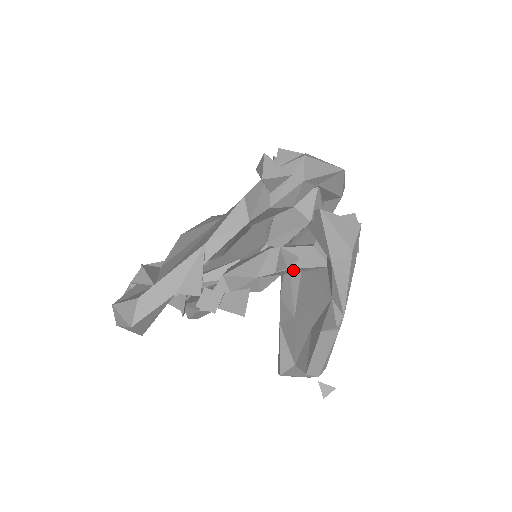
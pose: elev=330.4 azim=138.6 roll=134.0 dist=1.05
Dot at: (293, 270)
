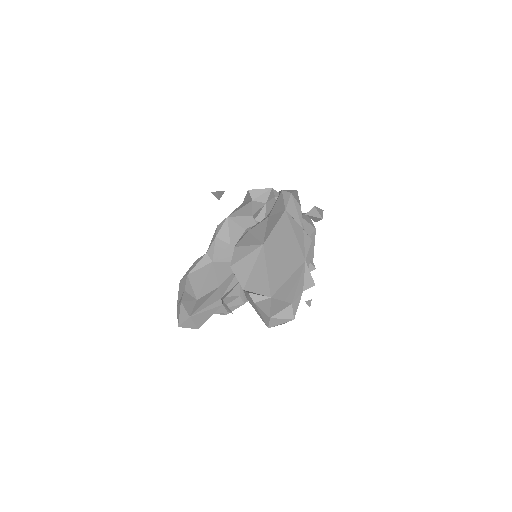
Dot at: occluded
